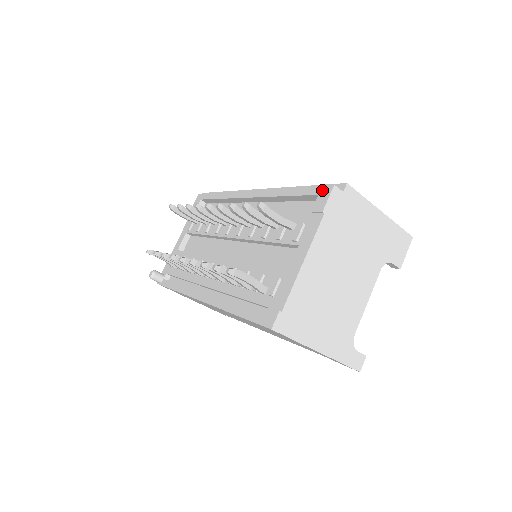
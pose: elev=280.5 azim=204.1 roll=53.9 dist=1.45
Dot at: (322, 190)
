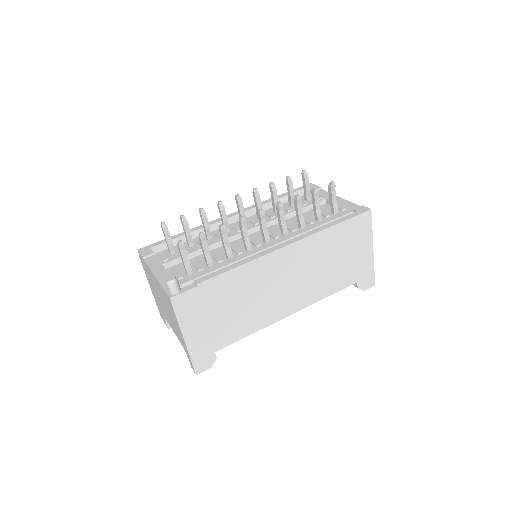
Dot at: occluded
